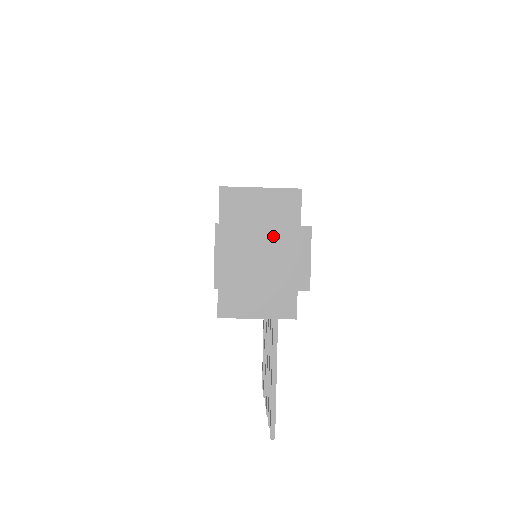
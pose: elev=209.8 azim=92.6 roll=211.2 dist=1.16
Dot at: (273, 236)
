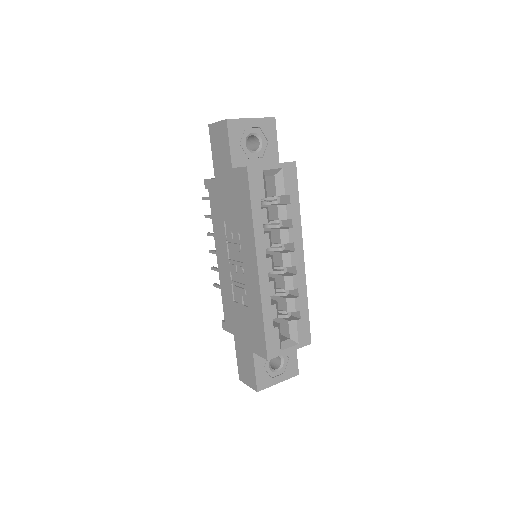
Dot at: occluded
